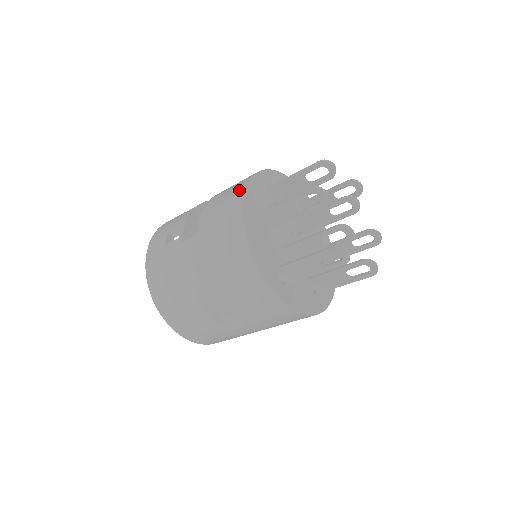
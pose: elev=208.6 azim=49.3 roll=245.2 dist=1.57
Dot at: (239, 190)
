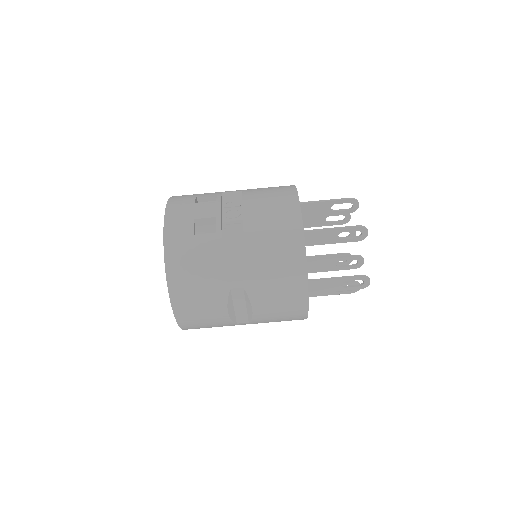
Dot at: (292, 206)
